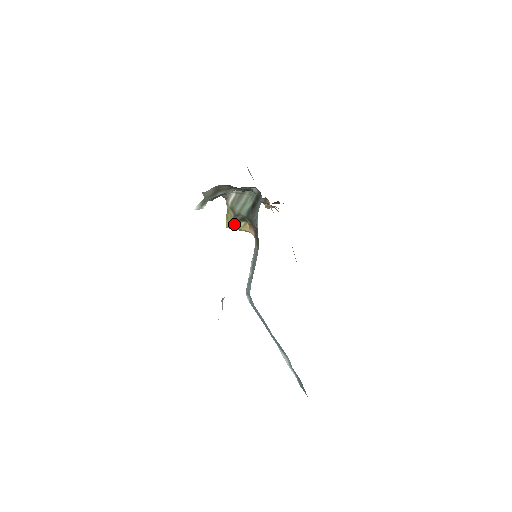
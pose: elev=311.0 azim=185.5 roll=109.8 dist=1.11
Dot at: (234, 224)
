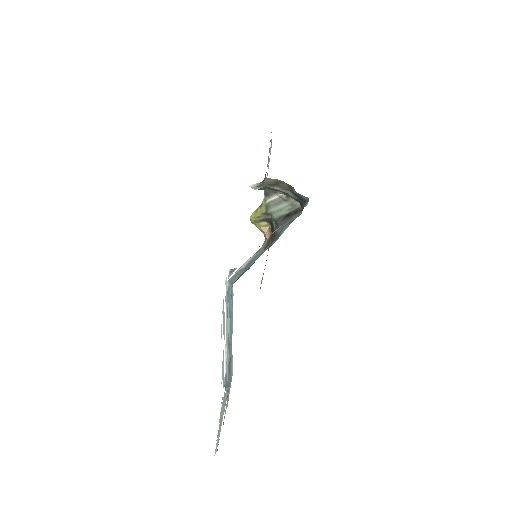
Dot at: (259, 219)
